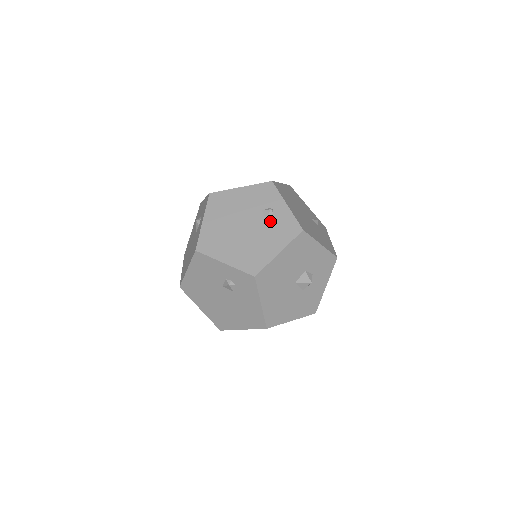
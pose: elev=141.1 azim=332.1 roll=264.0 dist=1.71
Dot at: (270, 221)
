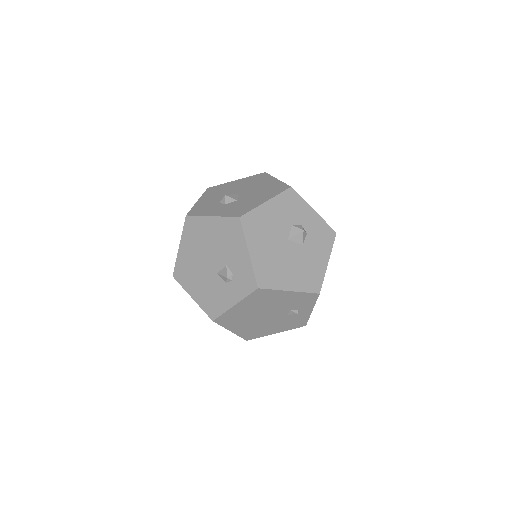
Dot at: (289, 317)
